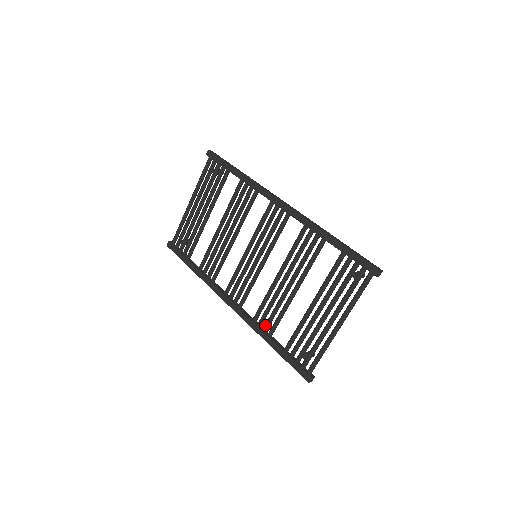
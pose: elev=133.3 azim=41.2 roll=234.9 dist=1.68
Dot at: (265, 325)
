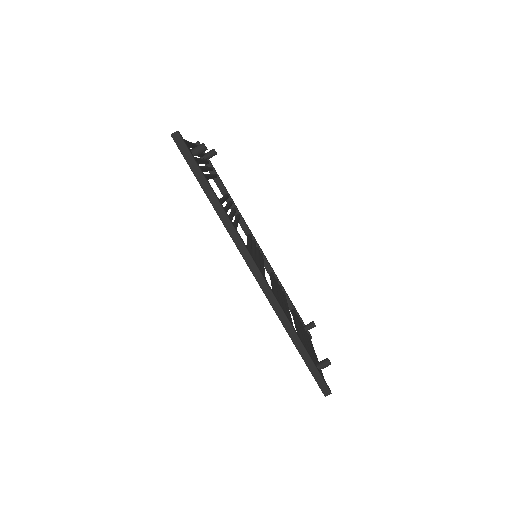
Dot at: occluded
